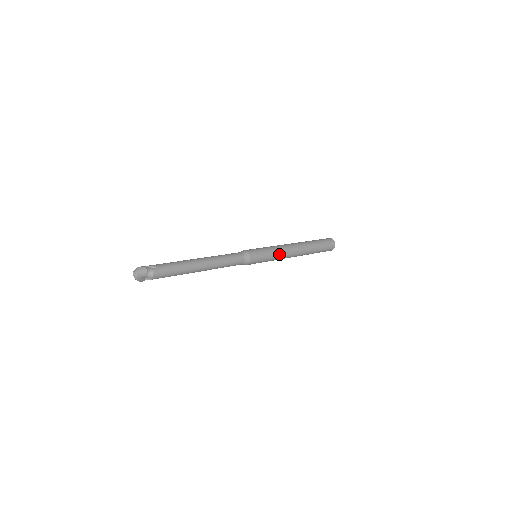
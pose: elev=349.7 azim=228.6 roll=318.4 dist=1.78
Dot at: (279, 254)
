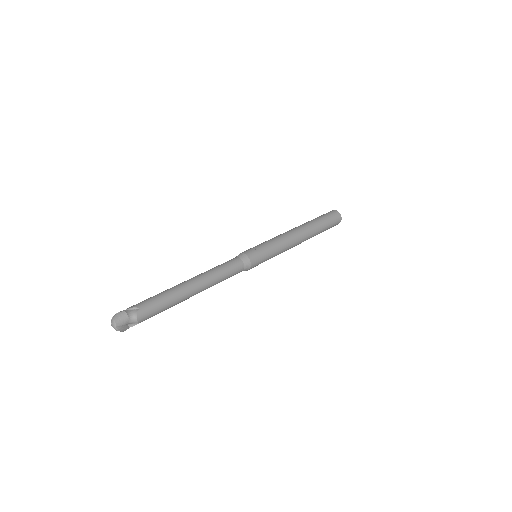
Dot at: (282, 246)
